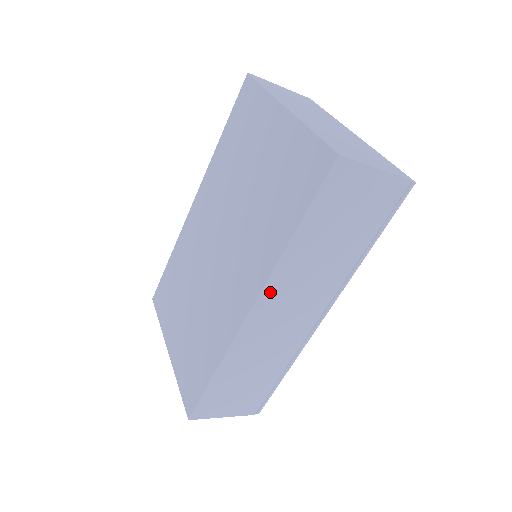
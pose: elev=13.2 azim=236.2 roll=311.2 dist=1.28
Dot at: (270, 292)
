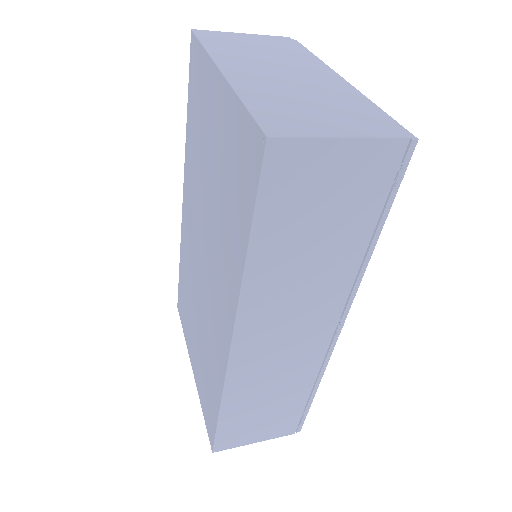
Dot at: (248, 320)
